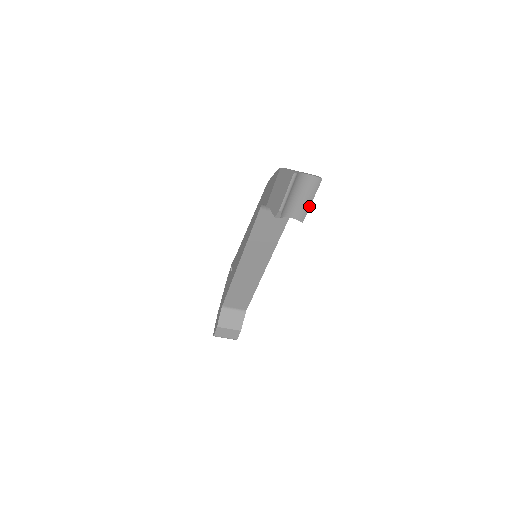
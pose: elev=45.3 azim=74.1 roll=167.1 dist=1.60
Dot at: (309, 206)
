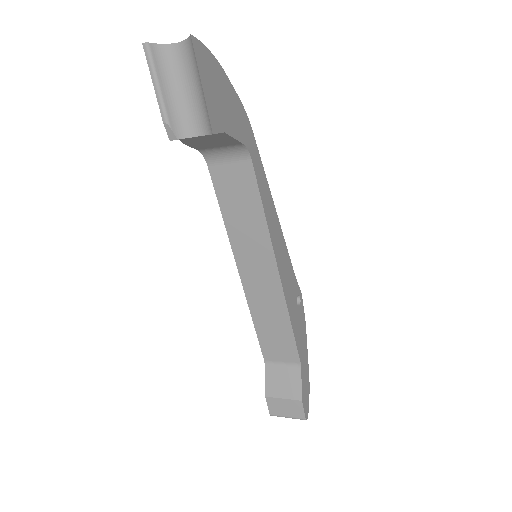
Dot at: (204, 97)
